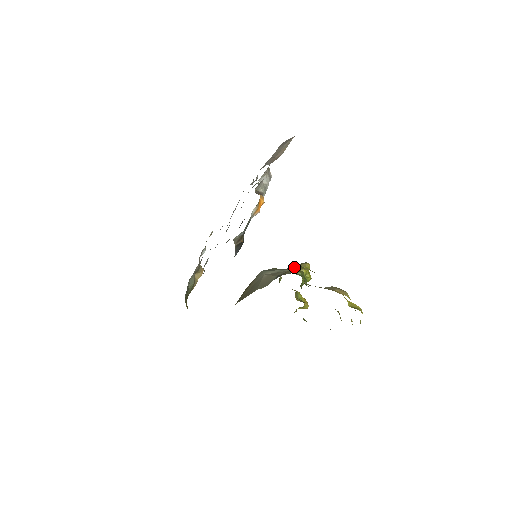
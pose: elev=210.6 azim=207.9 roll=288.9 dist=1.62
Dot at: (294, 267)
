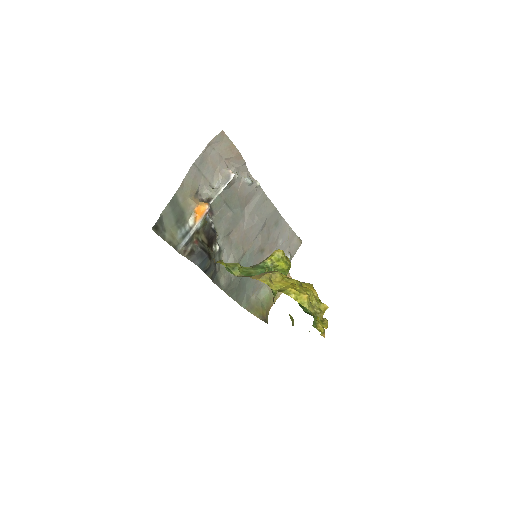
Dot at: (266, 258)
